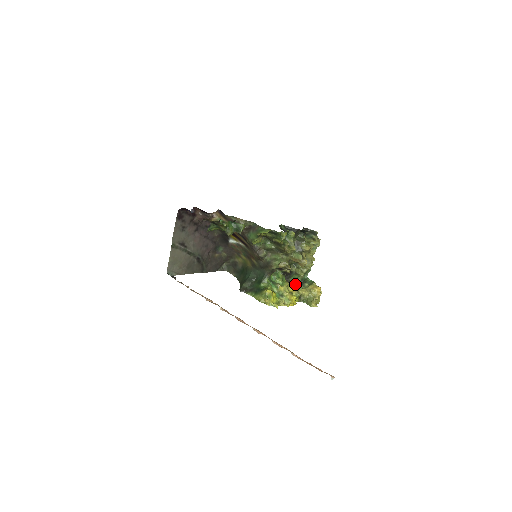
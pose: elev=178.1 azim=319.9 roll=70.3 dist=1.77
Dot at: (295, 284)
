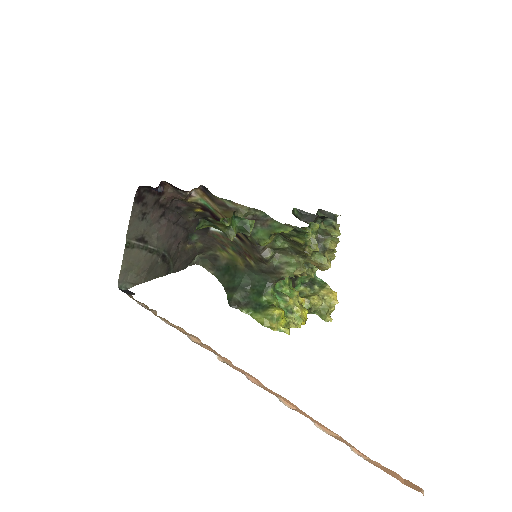
Dot at: (300, 287)
